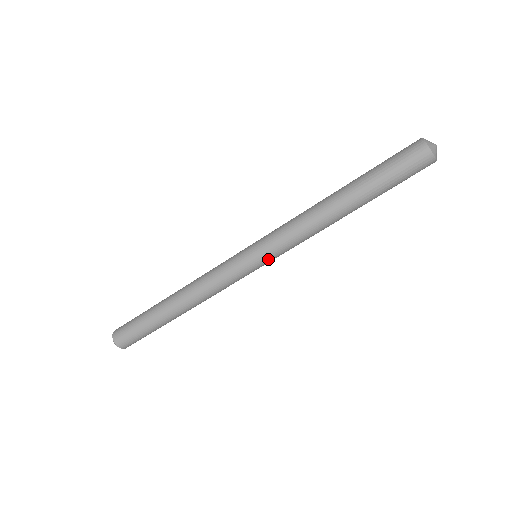
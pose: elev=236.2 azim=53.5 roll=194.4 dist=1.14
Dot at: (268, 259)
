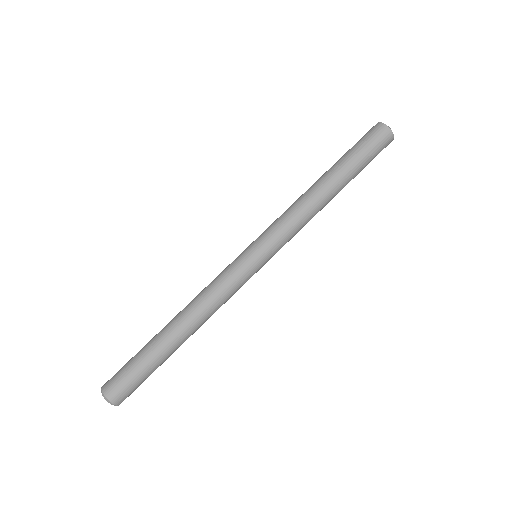
Dot at: (269, 251)
